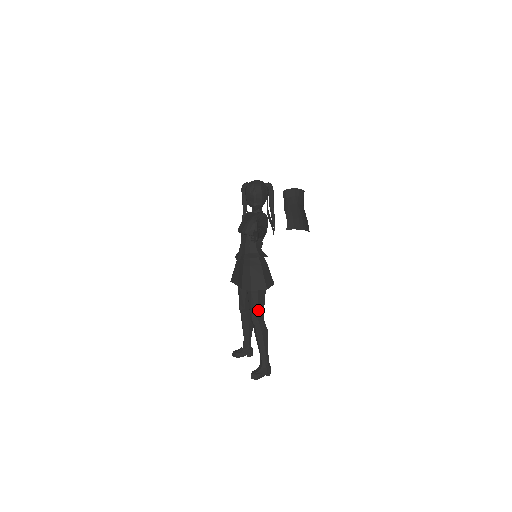
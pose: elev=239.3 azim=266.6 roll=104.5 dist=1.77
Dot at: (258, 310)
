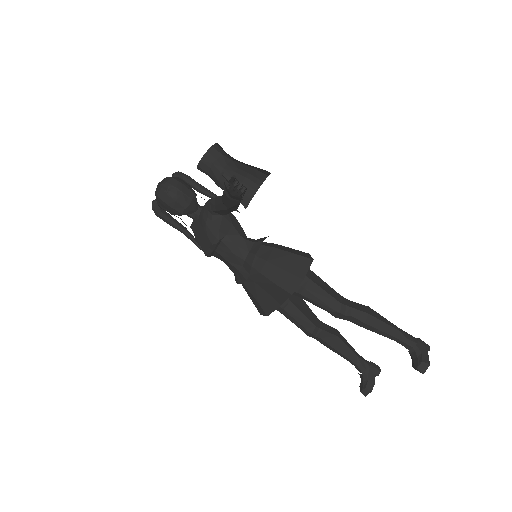
Dot at: (332, 296)
